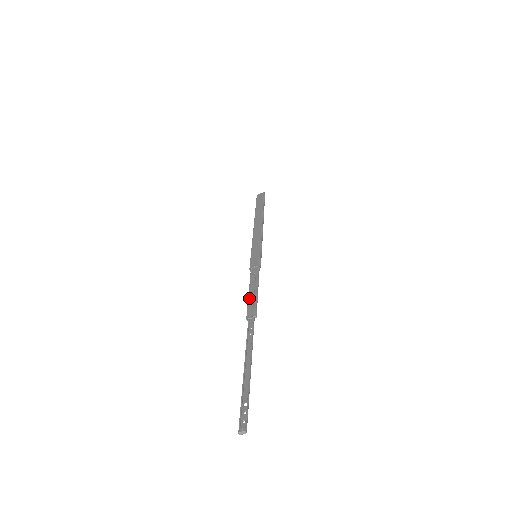
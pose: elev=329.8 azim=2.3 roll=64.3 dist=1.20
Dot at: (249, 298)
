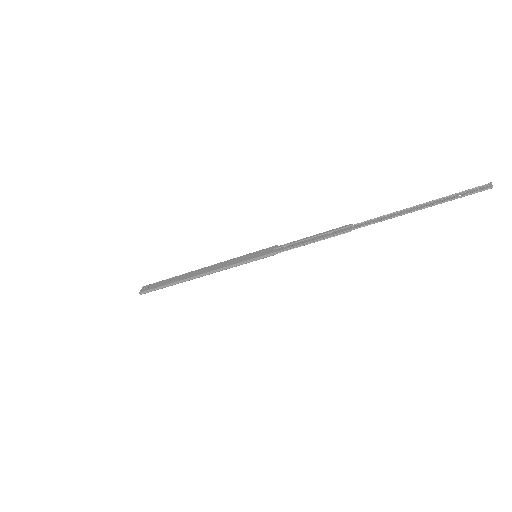
Dot at: (321, 237)
